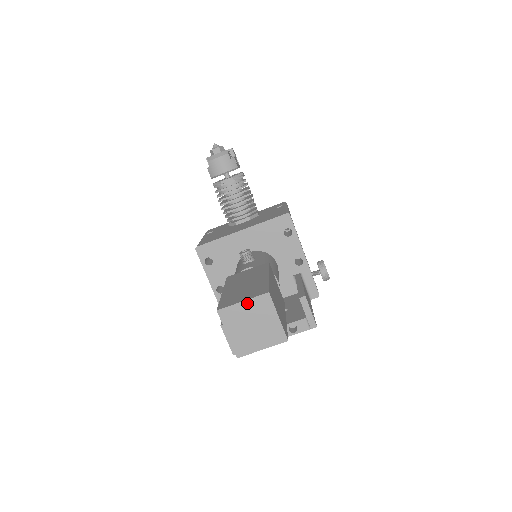
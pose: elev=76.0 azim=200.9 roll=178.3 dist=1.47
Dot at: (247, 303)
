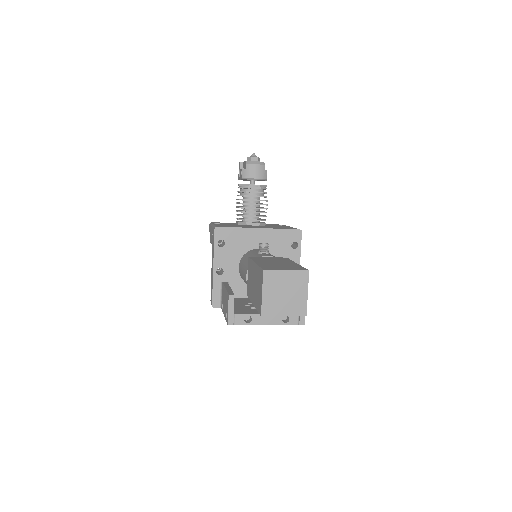
Dot at: (289, 273)
